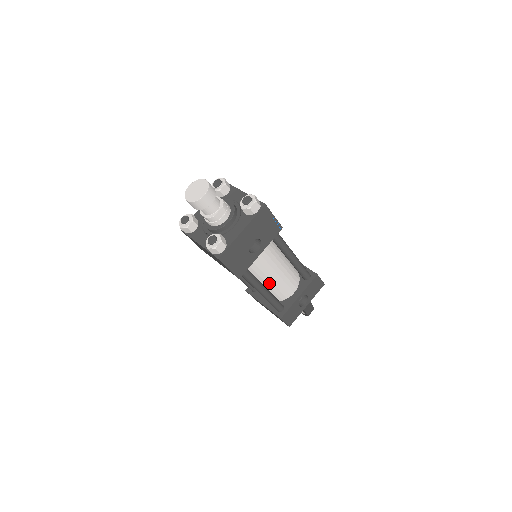
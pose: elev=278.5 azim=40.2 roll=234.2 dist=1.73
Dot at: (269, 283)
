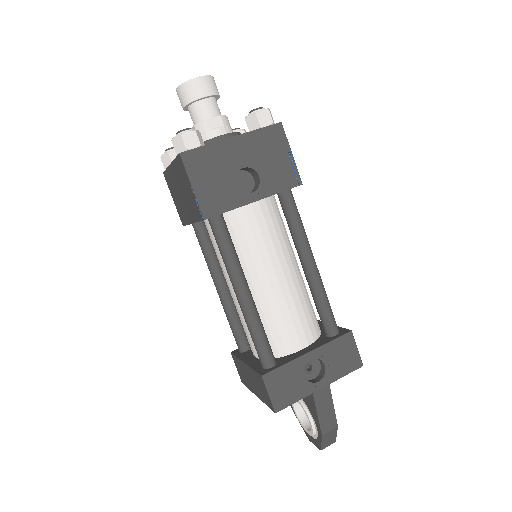
Dot at: (260, 295)
